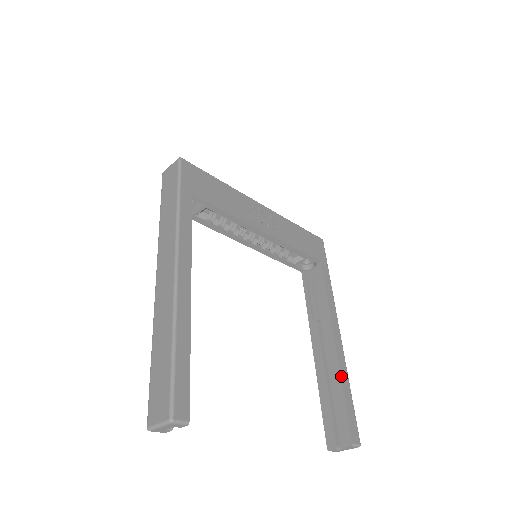
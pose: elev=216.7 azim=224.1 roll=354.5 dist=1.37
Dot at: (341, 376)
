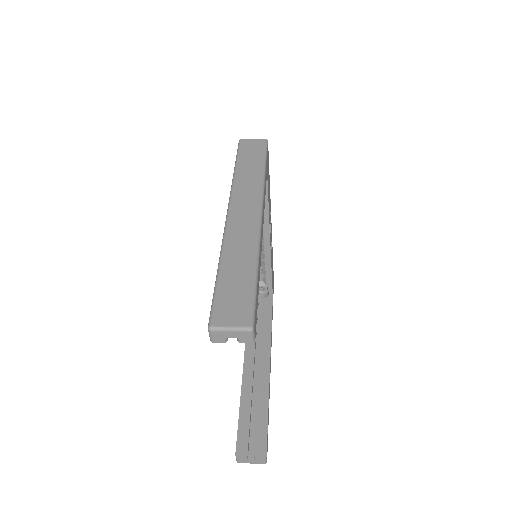
Dot at: occluded
